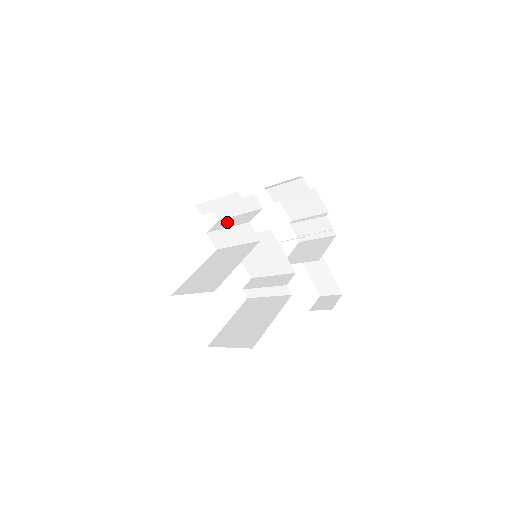
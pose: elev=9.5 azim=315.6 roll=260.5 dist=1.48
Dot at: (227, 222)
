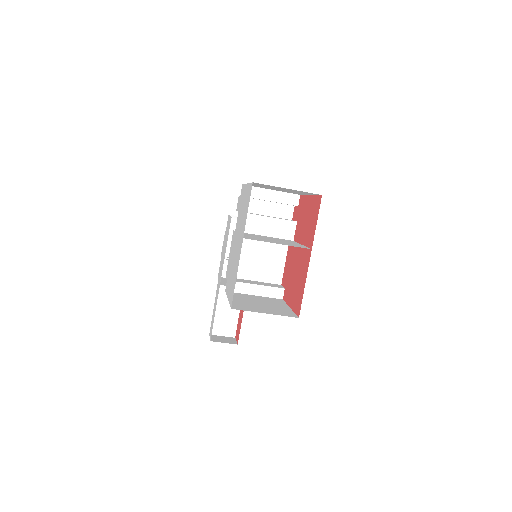
Dot at: occluded
